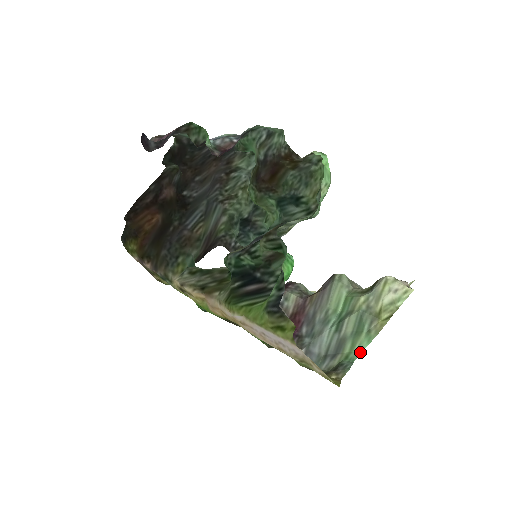
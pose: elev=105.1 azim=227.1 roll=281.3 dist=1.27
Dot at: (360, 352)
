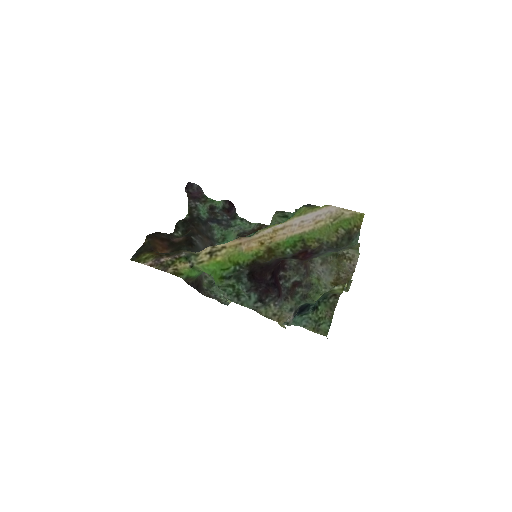
Dot at: (357, 243)
